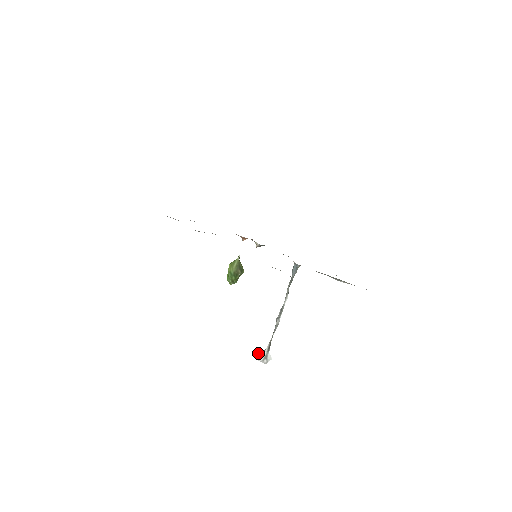
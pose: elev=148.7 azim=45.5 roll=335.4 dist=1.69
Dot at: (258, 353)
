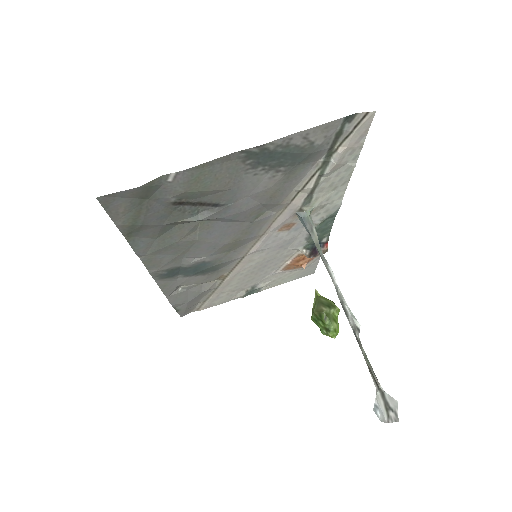
Dot at: occluded
